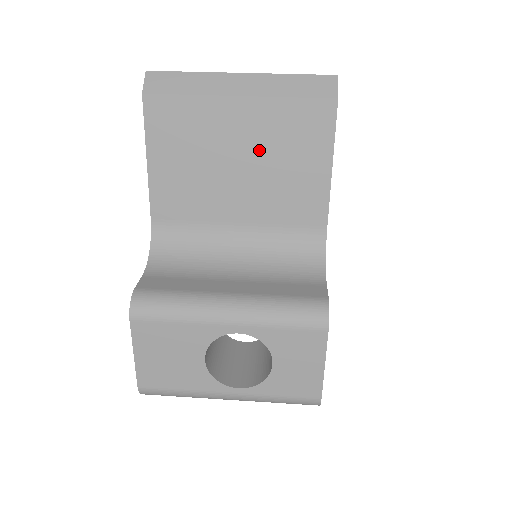
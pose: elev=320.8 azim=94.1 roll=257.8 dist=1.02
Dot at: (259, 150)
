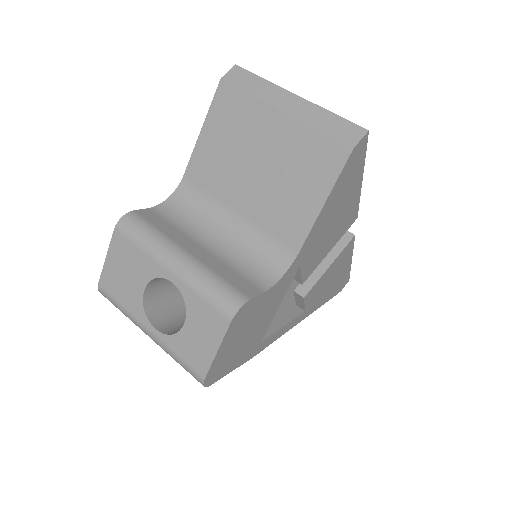
Dot at: (278, 160)
